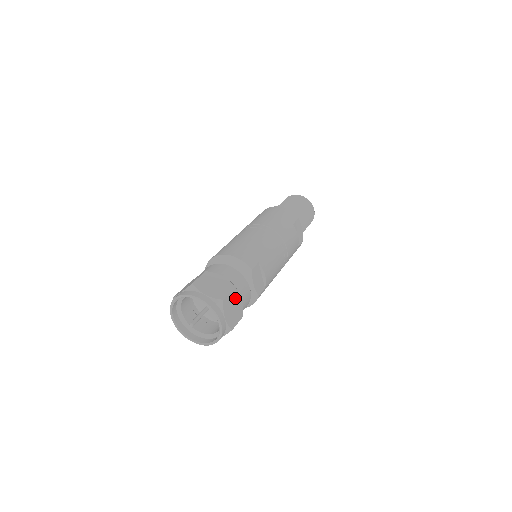
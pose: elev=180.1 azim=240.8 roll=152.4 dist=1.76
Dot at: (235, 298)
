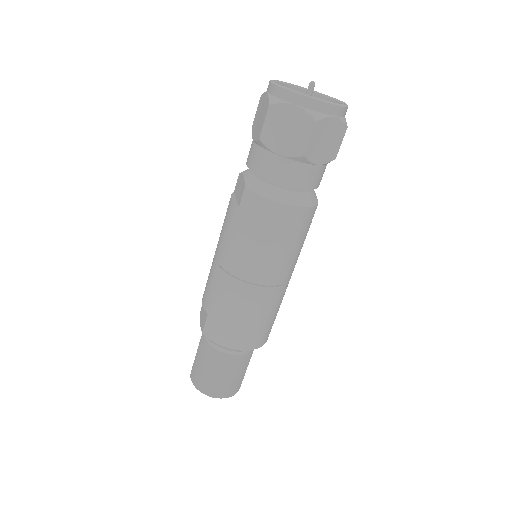
Dot at: occluded
